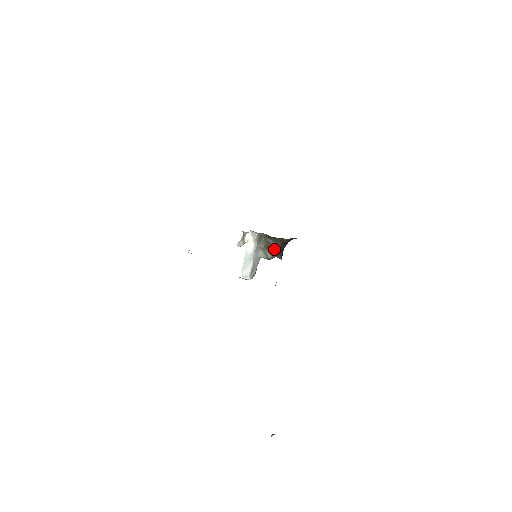
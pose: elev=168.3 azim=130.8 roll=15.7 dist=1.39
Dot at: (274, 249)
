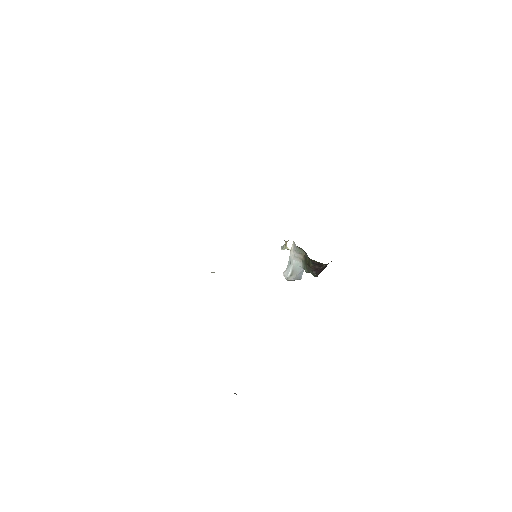
Dot at: (308, 265)
